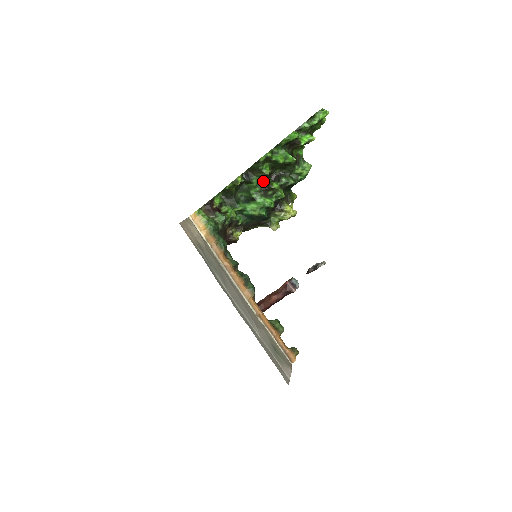
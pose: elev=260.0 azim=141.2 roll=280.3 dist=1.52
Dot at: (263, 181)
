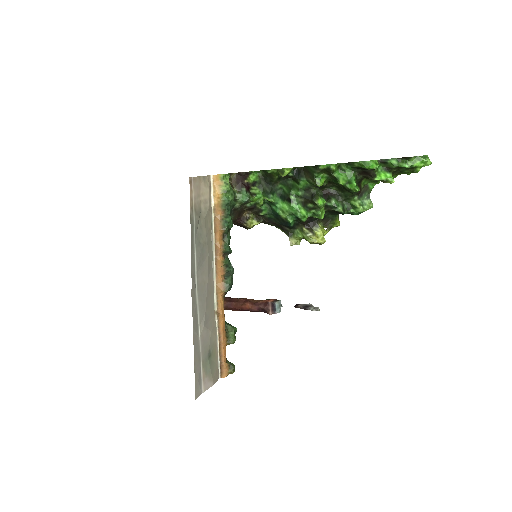
Dot at: (311, 189)
